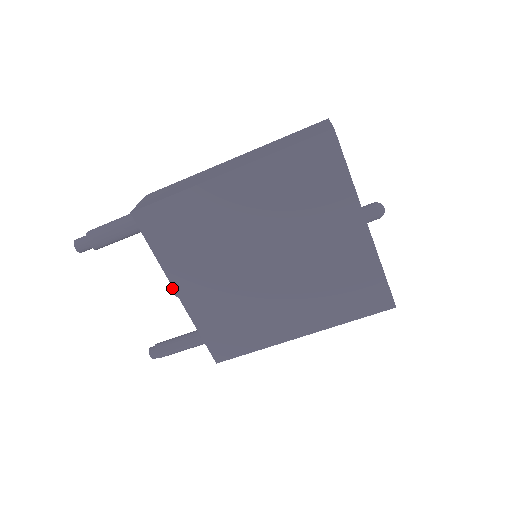
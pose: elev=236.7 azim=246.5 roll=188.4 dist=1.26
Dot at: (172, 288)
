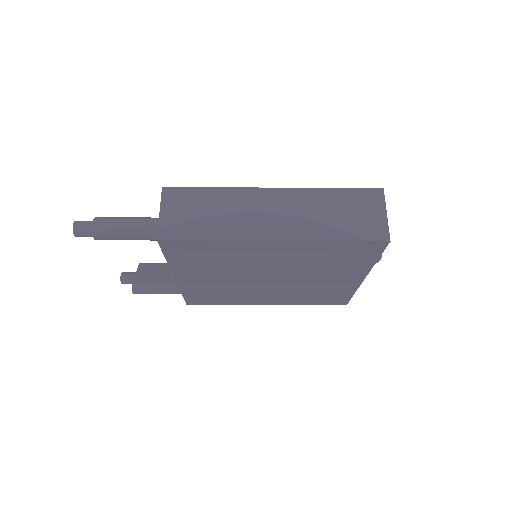
Dot at: (168, 266)
